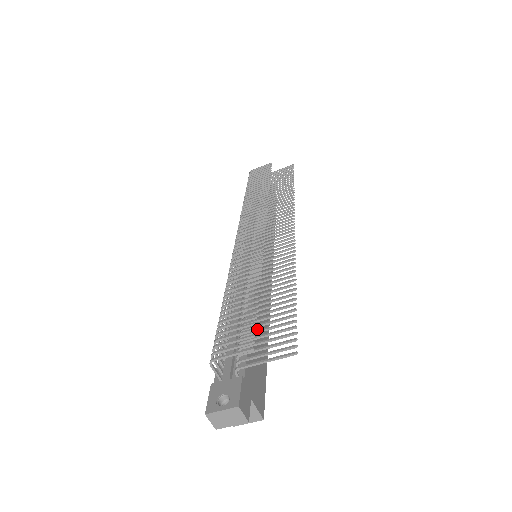
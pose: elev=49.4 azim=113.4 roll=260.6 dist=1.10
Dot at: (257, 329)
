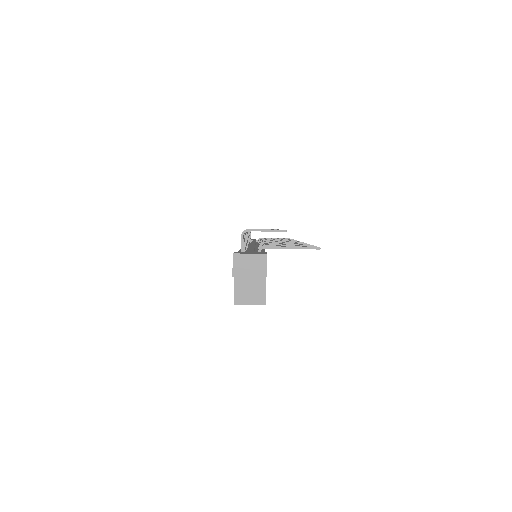
Dot at: occluded
